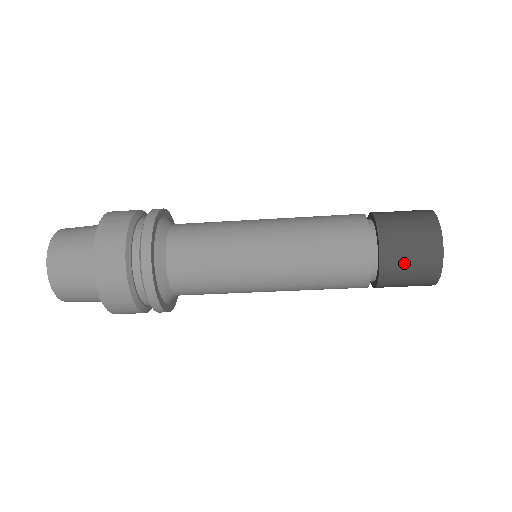
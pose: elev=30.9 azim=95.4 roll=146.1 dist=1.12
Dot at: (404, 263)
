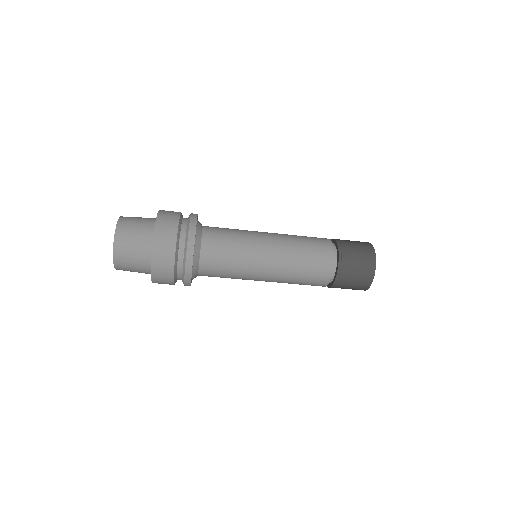
Dot at: (347, 285)
